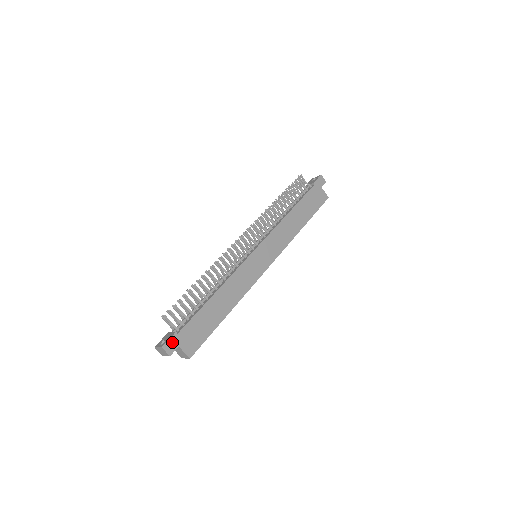
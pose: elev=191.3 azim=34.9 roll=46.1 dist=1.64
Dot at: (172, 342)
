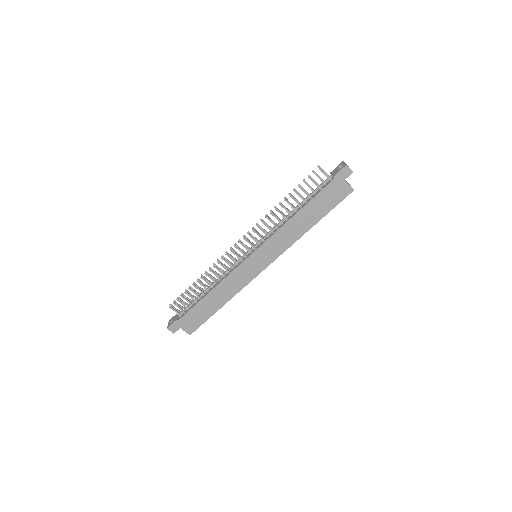
Dot at: (175, 325)
